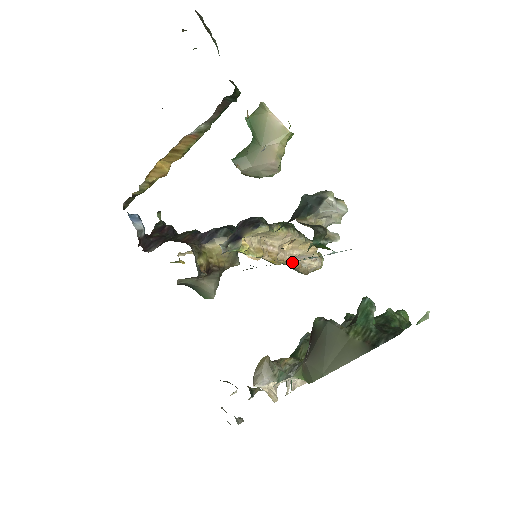
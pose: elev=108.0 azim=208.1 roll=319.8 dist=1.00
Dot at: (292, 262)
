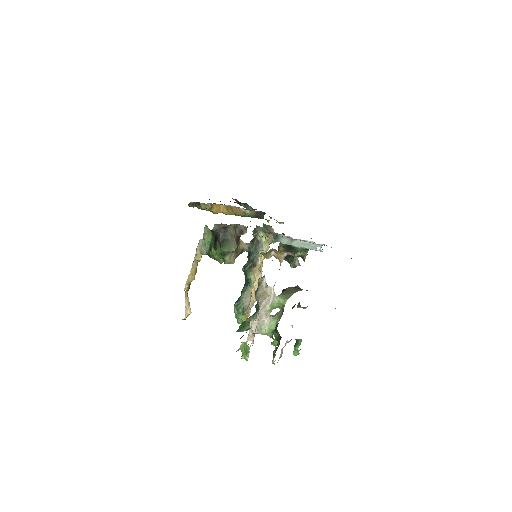
Dot at: (251, 289)
